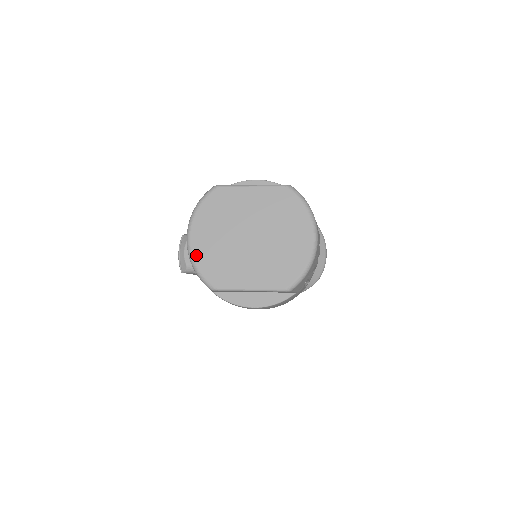
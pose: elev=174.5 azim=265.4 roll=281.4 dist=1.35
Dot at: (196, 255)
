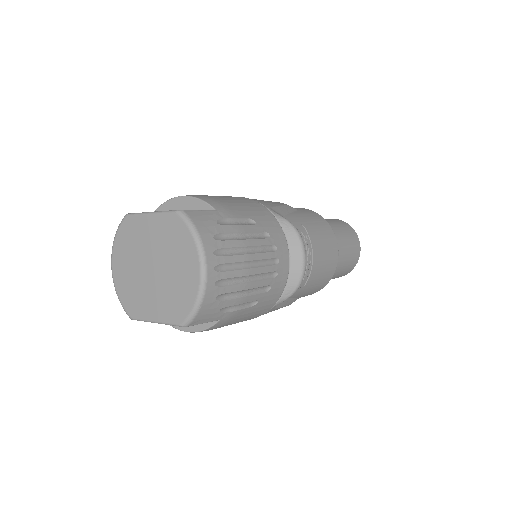
Dot at: (117, 285)
